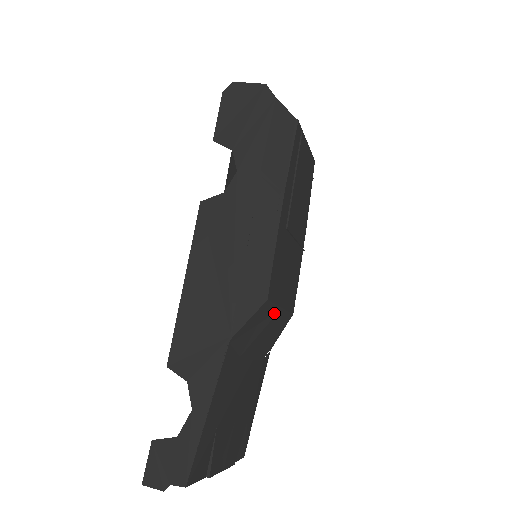
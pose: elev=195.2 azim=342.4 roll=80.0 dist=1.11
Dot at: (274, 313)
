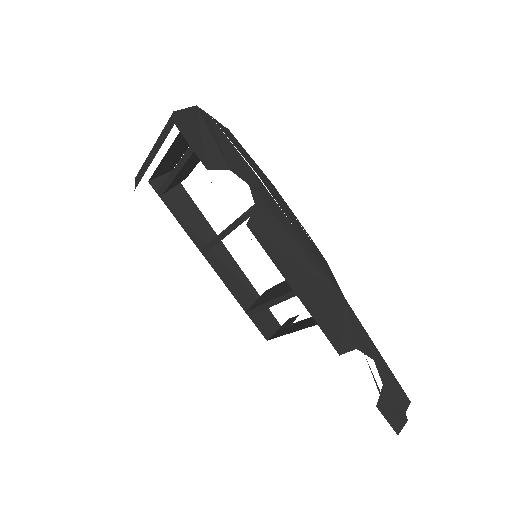
Dot at: occluded
